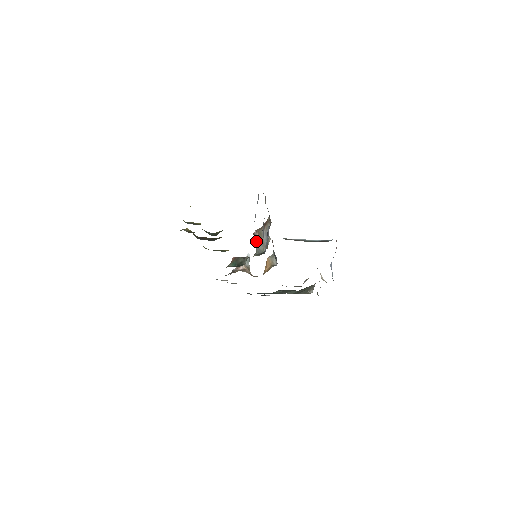
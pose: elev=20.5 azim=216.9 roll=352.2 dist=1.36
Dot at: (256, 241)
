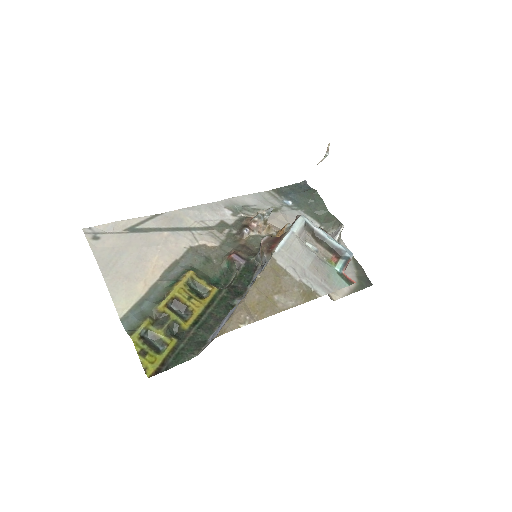
Dot at: occluded
